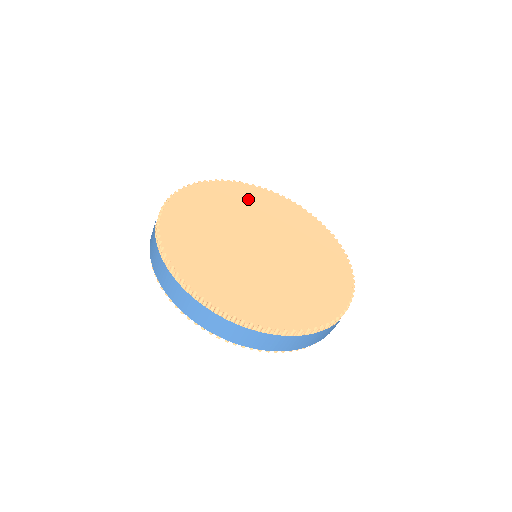
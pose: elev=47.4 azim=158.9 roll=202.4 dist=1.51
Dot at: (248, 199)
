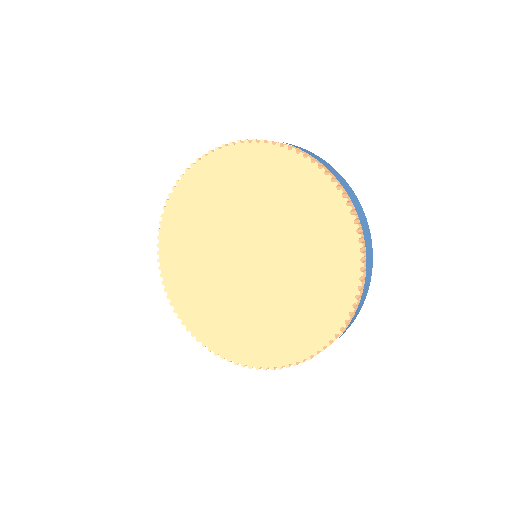
Dot at: (243, 177)
